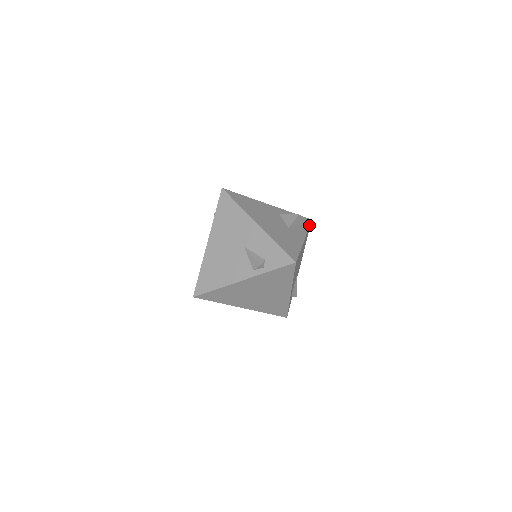
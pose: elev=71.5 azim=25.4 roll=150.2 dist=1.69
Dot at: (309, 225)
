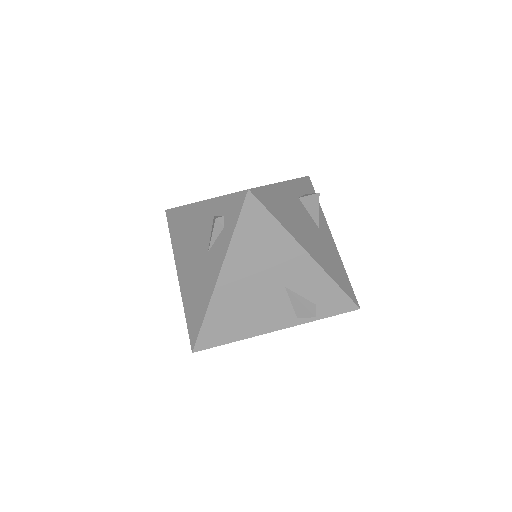
Dot at: occluded
